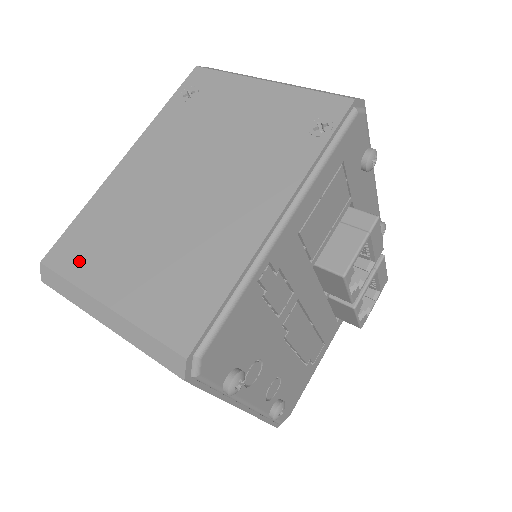
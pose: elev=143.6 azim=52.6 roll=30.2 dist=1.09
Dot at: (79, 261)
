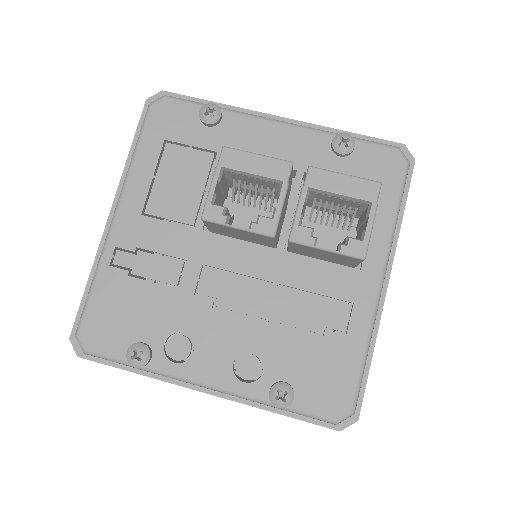
Dot at: occluded
